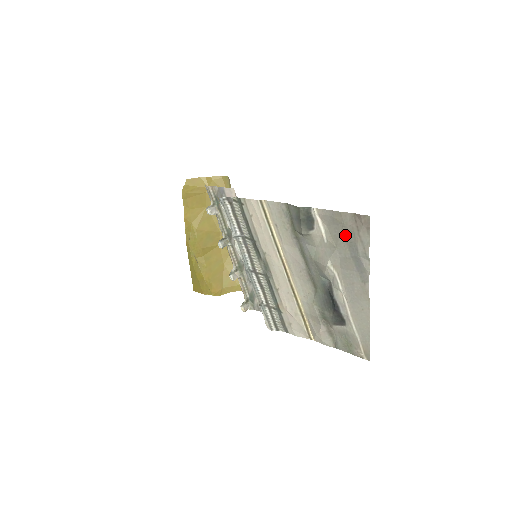
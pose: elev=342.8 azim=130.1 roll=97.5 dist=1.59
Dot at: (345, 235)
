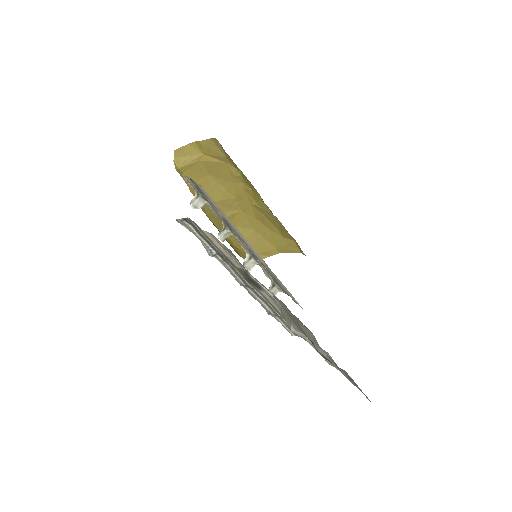
Dot at: (290, 317)
